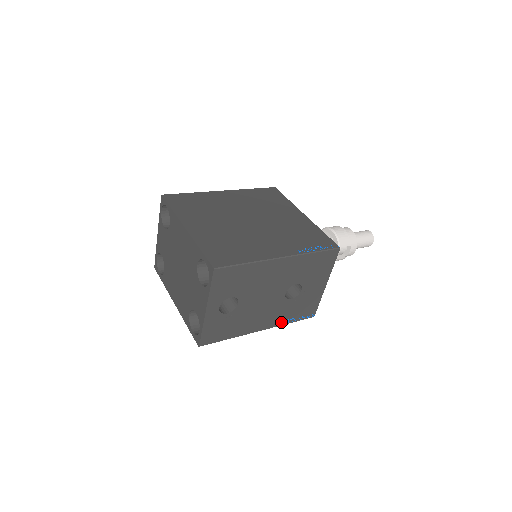
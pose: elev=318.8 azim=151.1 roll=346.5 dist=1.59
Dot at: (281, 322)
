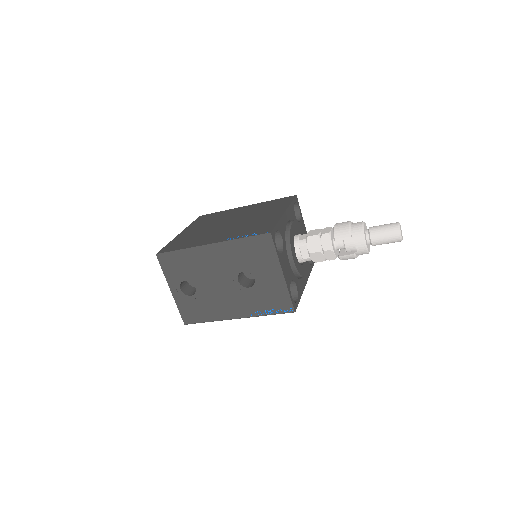
Dot at: (255, 312)
